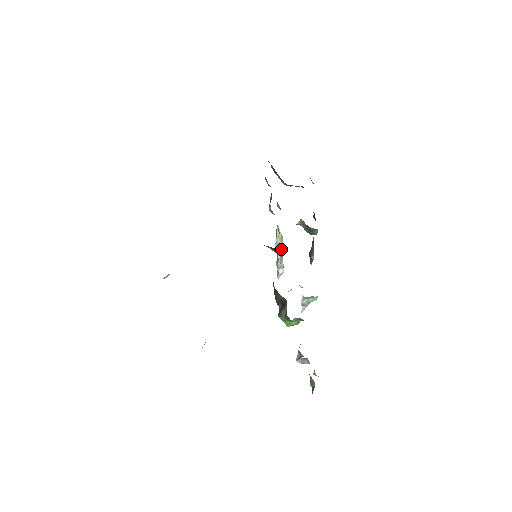
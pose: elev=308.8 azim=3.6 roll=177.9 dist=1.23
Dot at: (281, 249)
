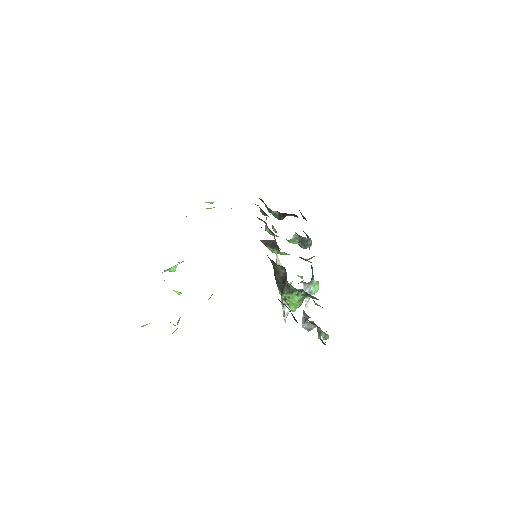
Dot at: occluded
